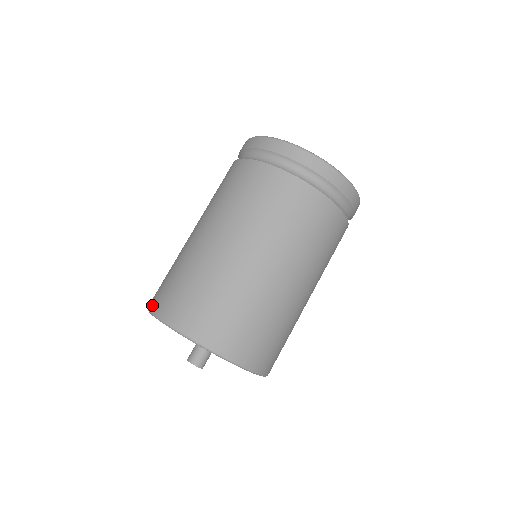
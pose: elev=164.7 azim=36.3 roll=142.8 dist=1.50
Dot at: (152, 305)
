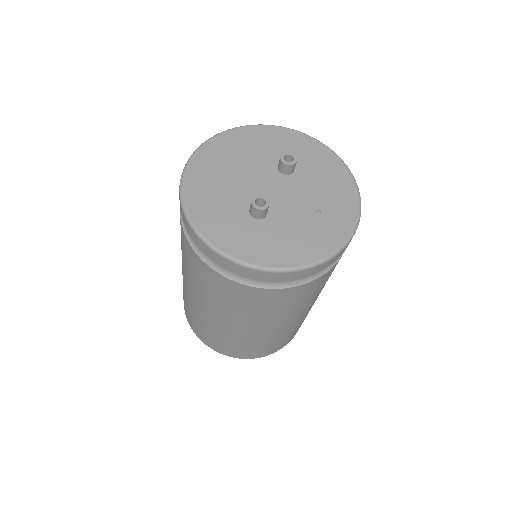
Dot at: (203, 342)
